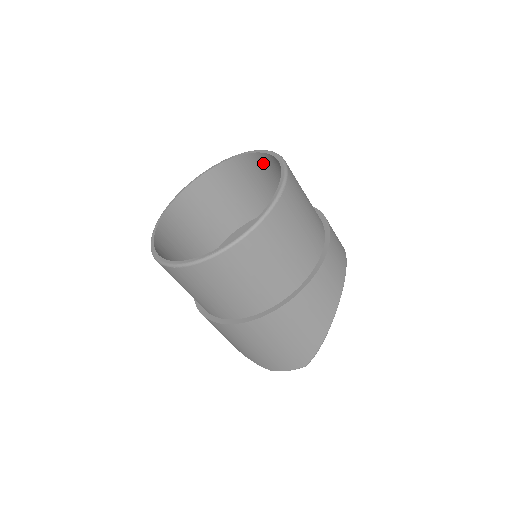
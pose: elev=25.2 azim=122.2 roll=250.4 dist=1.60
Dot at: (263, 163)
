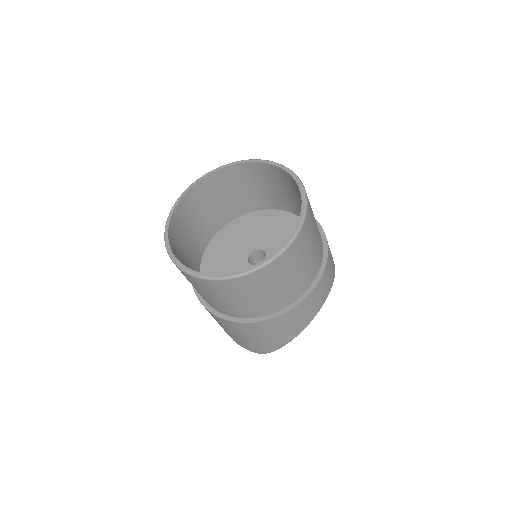
Dot at: (292, 183)
